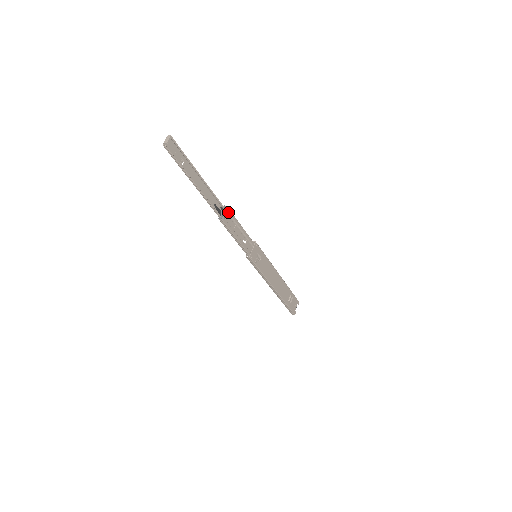
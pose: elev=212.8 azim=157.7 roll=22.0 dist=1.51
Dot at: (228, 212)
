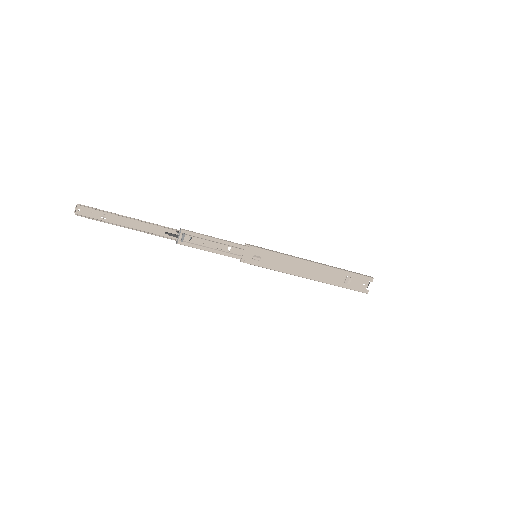
Dot at: (185, 234)
